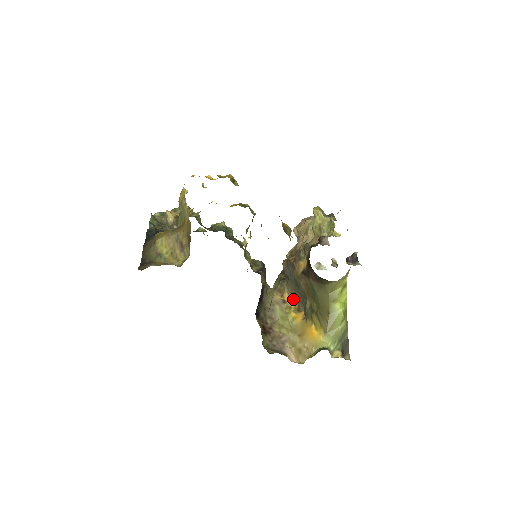
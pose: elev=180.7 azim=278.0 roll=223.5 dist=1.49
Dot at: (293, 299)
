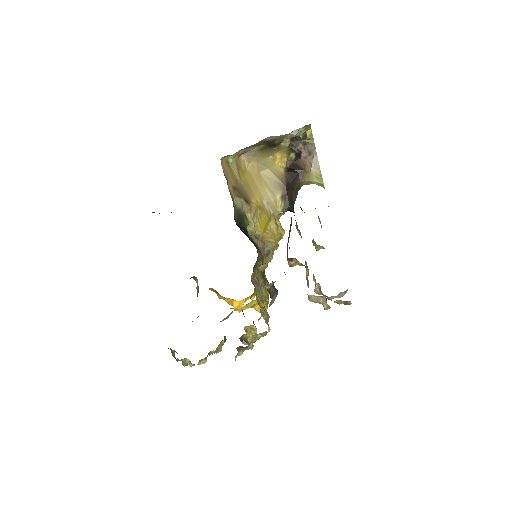
Dot at: occluded
